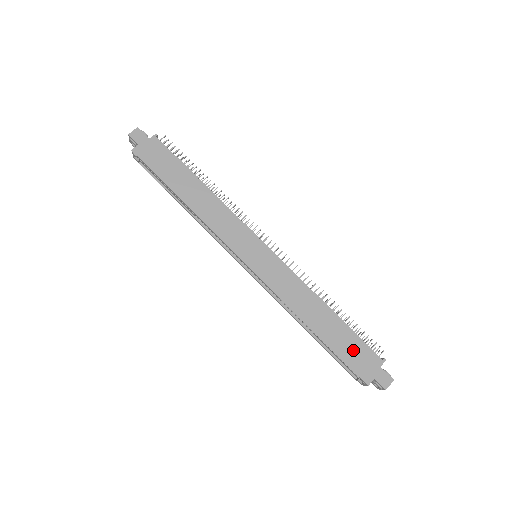
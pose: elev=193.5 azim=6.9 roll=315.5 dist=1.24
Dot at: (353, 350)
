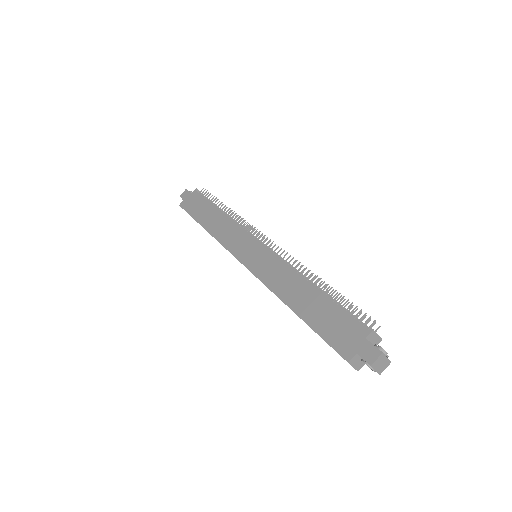
Dot at: (333, 323)
